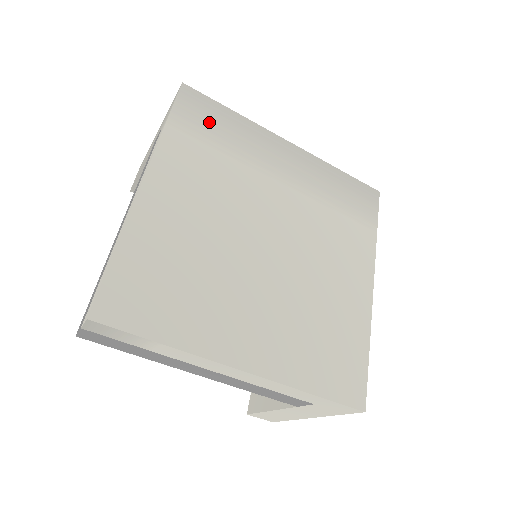
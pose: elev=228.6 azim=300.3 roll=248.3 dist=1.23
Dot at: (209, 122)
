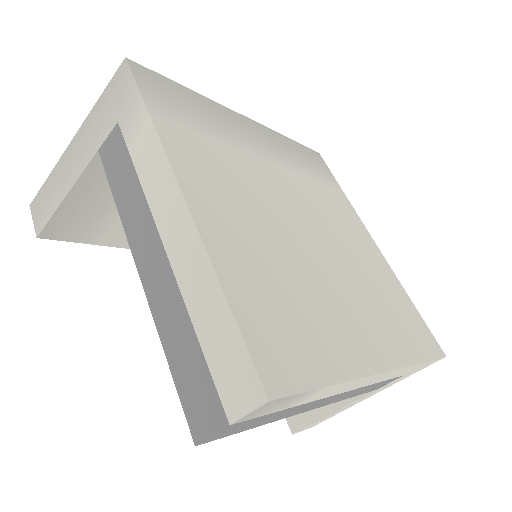
Dot at: (180, 104)
